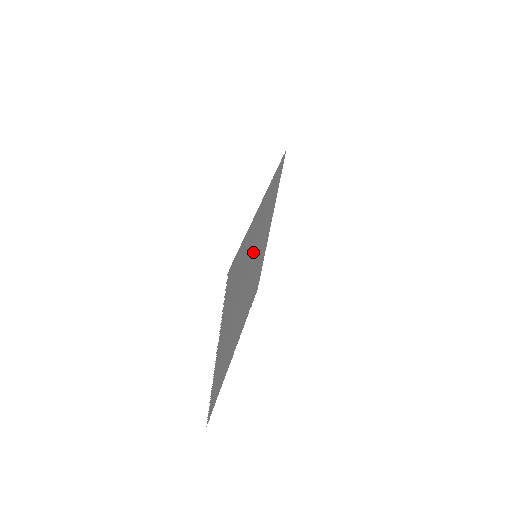
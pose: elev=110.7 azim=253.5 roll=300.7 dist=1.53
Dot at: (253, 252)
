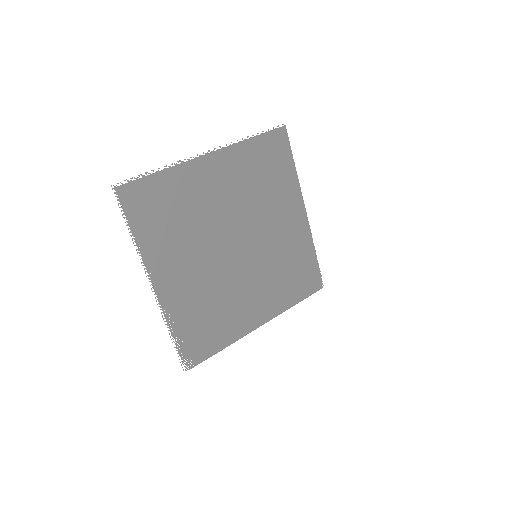
Dot at: (266, 229)
